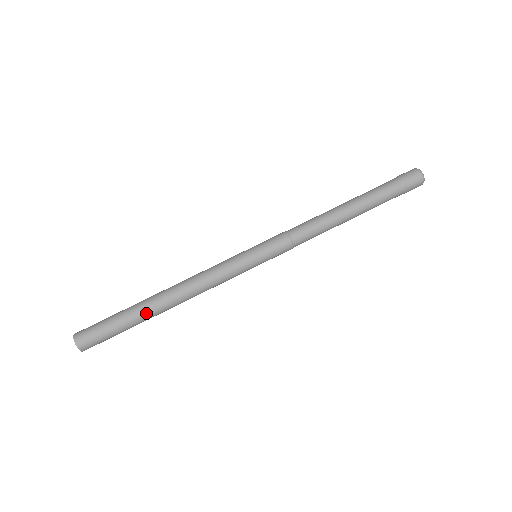
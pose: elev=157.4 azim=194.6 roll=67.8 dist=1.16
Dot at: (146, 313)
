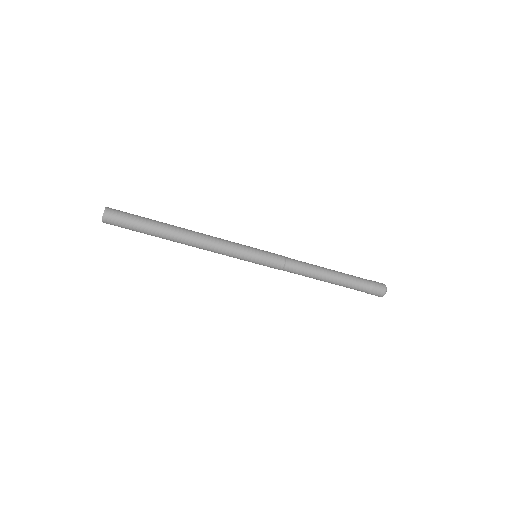
Dot at: (164, 231)
